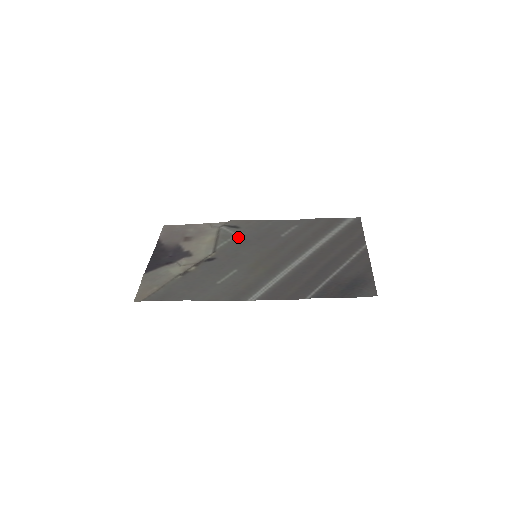
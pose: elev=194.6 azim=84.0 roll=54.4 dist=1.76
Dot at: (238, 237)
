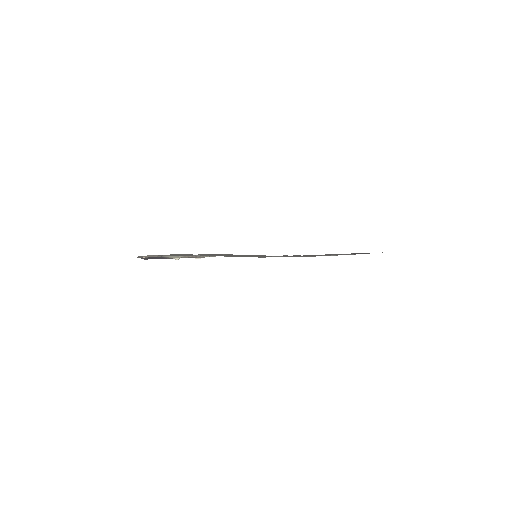
Dot at: occluded
